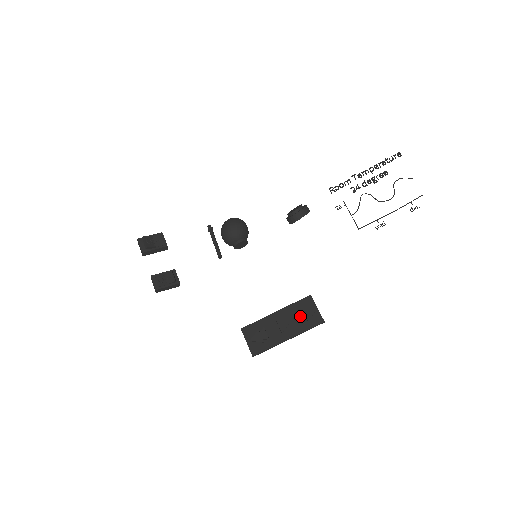
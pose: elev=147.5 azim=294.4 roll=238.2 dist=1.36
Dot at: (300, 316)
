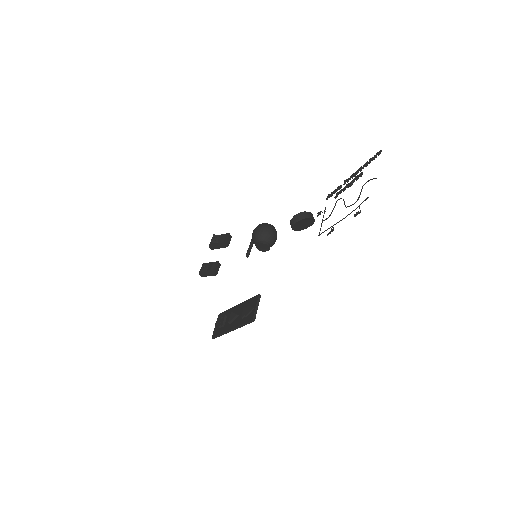
Dot at: (243, 311)
